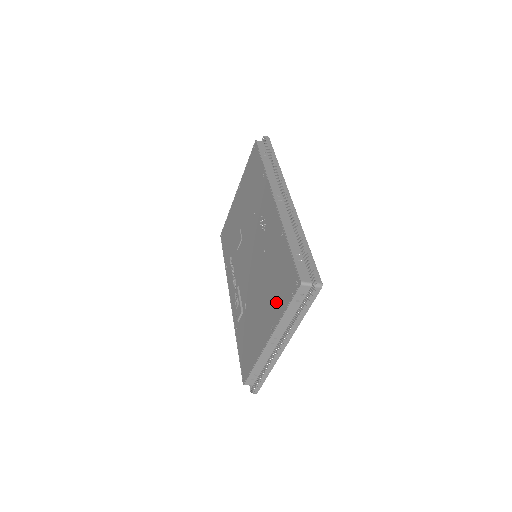
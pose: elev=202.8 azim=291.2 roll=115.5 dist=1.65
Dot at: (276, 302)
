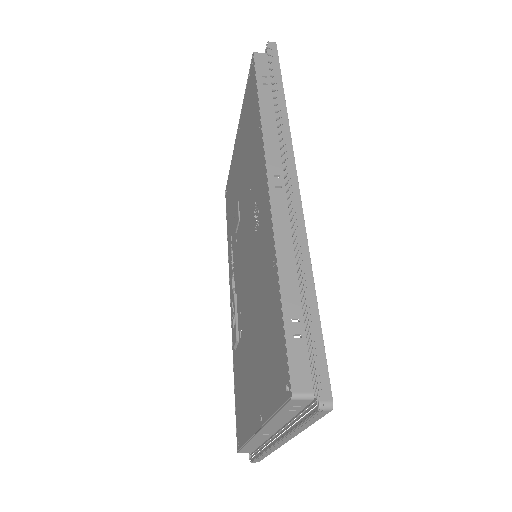
Dot at: (265, 382)
